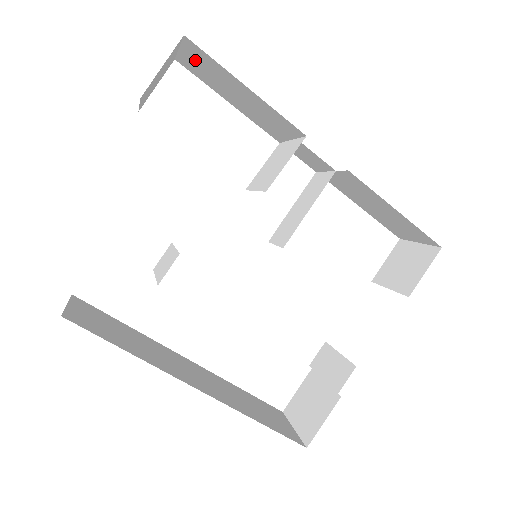
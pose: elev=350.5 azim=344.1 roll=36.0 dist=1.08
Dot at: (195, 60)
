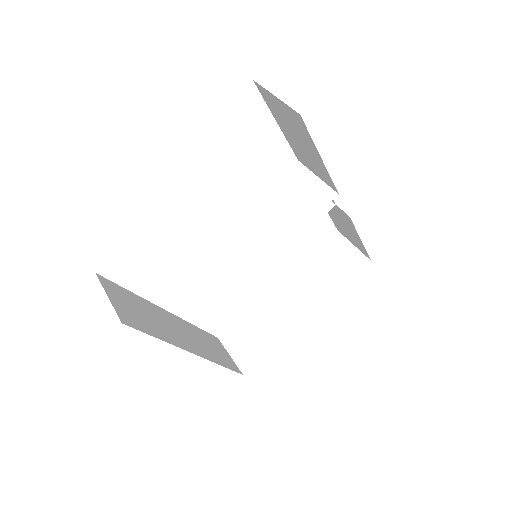
Dot at: (284, 110)
